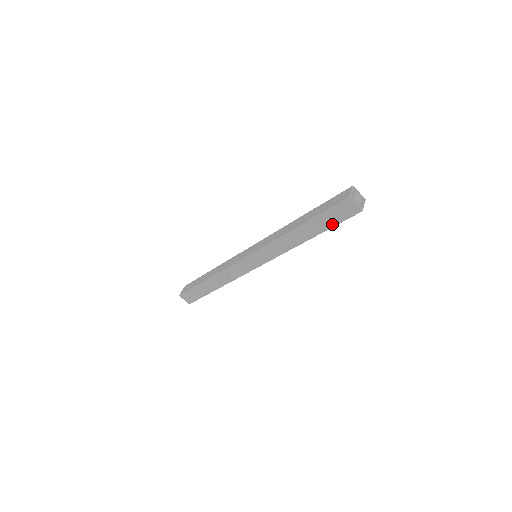
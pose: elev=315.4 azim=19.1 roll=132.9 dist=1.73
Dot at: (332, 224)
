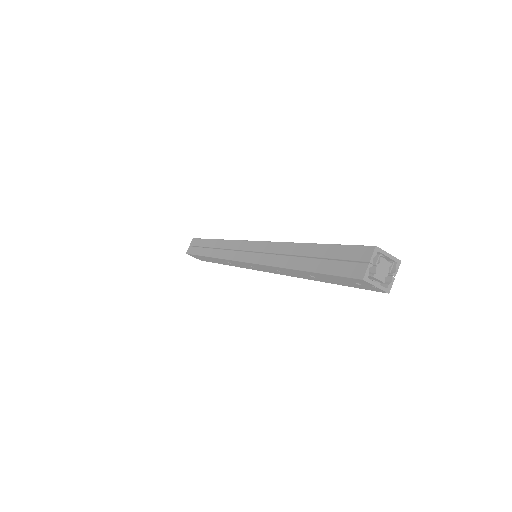
Dot at: (344, 284)
